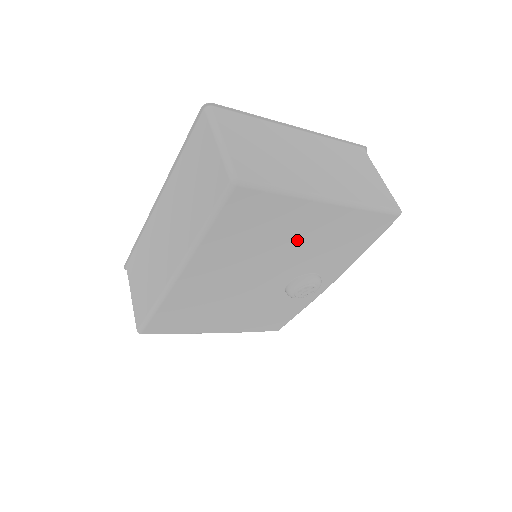
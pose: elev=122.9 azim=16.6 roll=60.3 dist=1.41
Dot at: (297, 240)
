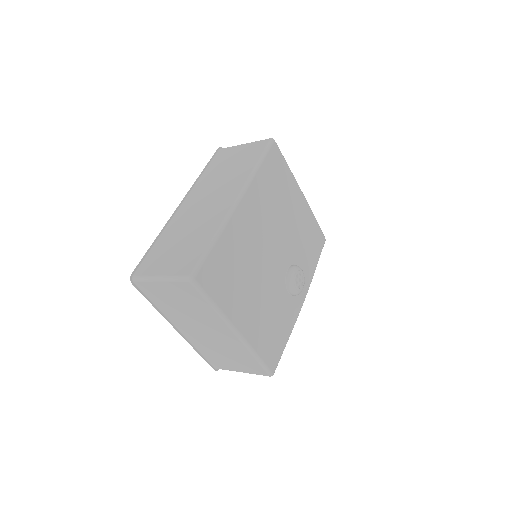
Dot at: (292, 217)
